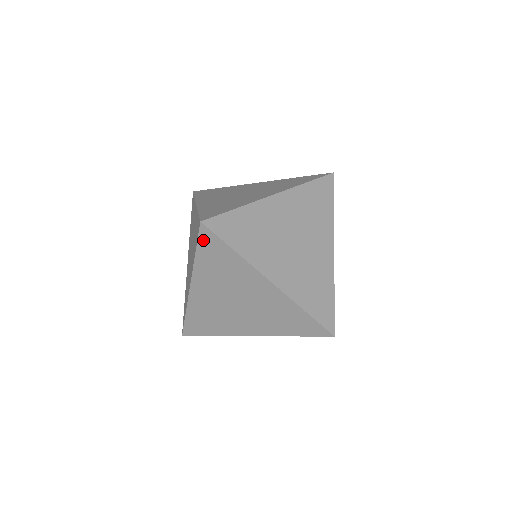
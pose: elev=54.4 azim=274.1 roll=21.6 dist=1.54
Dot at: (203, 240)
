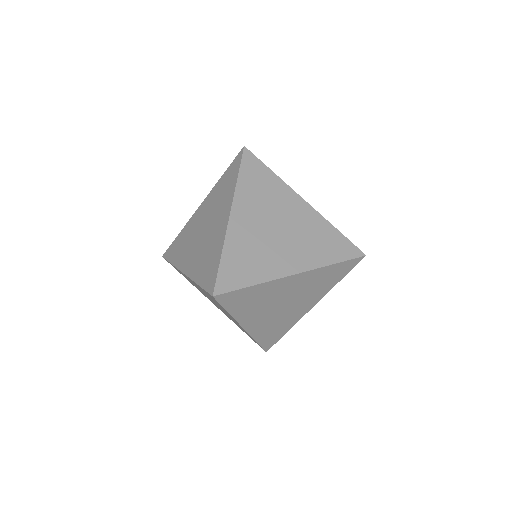
Dot at: (225, 302)
